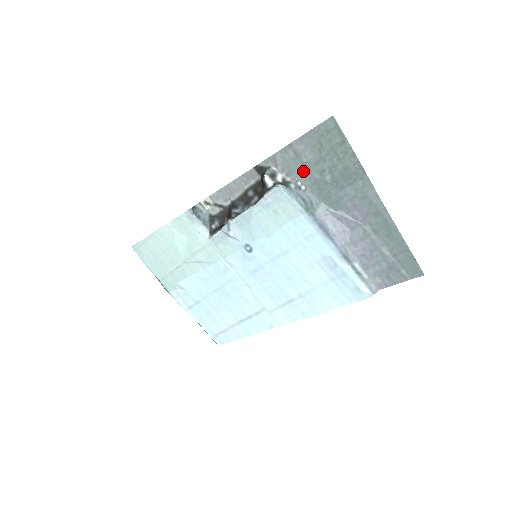
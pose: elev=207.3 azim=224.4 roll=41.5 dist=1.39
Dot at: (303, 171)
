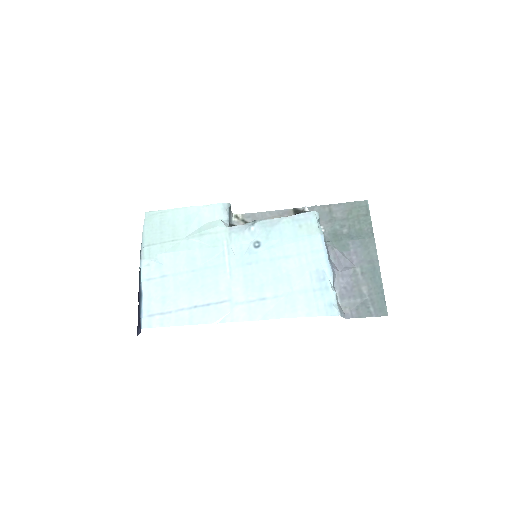
Dot at: (329, 221)
